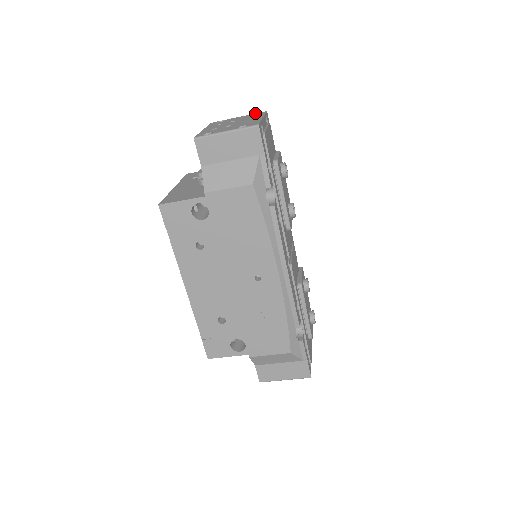
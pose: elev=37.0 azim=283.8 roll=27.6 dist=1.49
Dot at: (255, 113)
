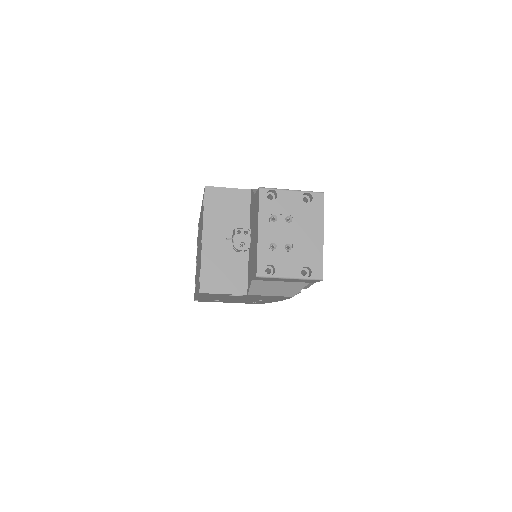
Dot at: (311, 193)
